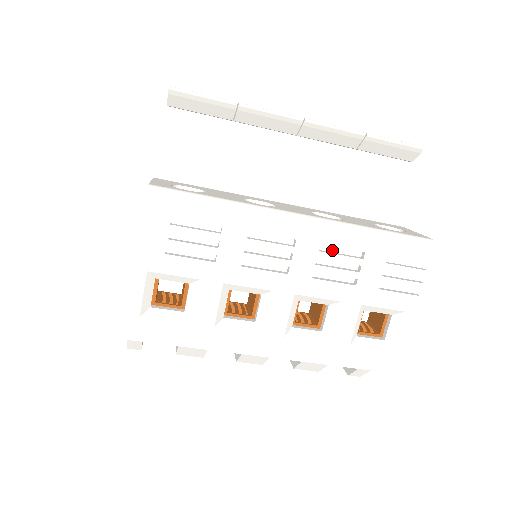
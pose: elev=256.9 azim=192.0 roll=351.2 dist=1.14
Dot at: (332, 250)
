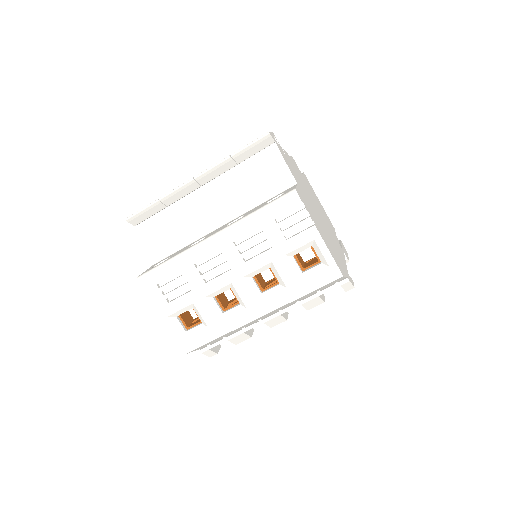
Dot at: (244, 239)
